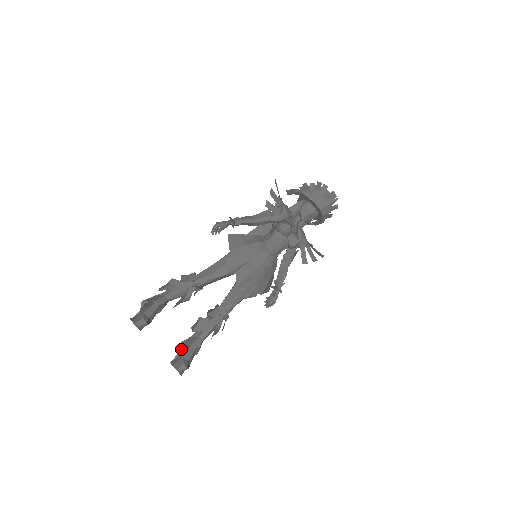
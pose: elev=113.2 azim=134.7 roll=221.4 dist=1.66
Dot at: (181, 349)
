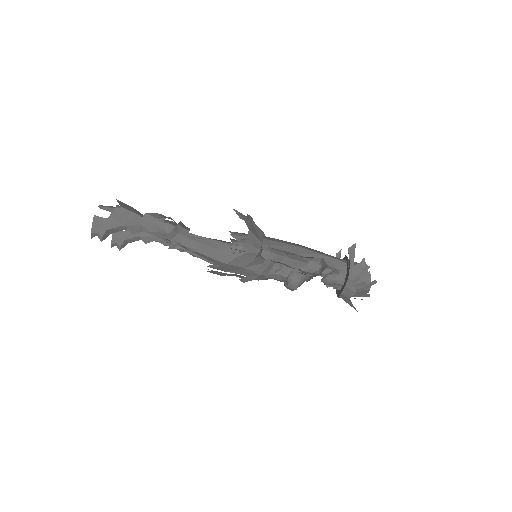
Dot at: occluded
